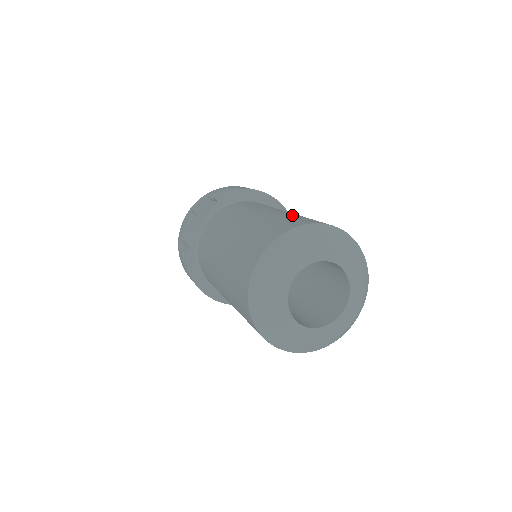
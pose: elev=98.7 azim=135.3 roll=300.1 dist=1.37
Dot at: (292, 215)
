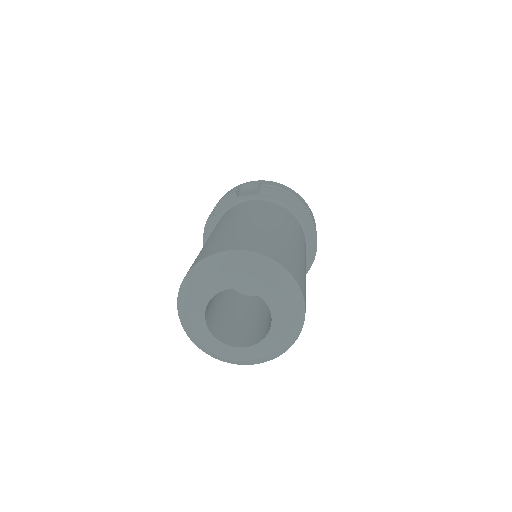
Dot at: (279, 242)
